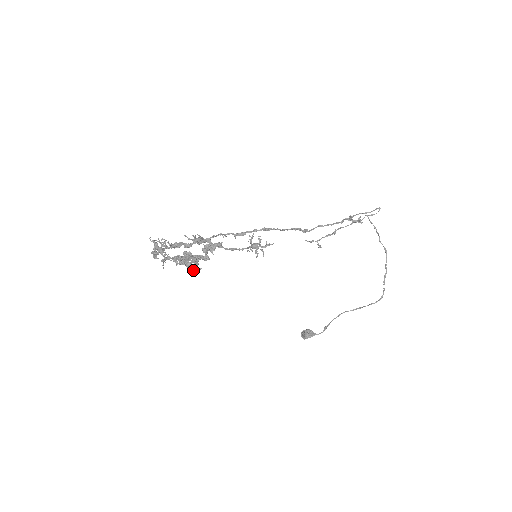
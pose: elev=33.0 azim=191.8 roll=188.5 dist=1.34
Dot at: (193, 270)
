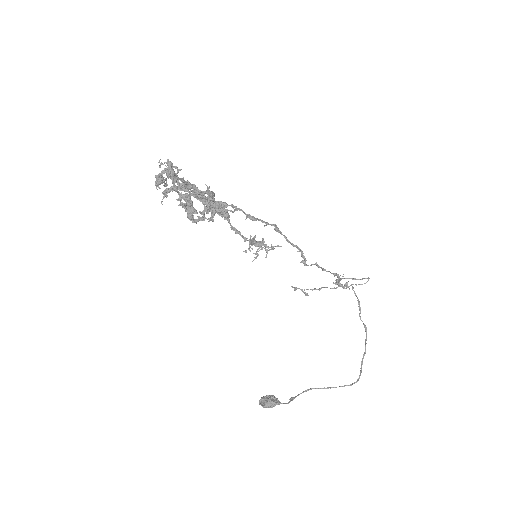
Dot at: (198, 219)
